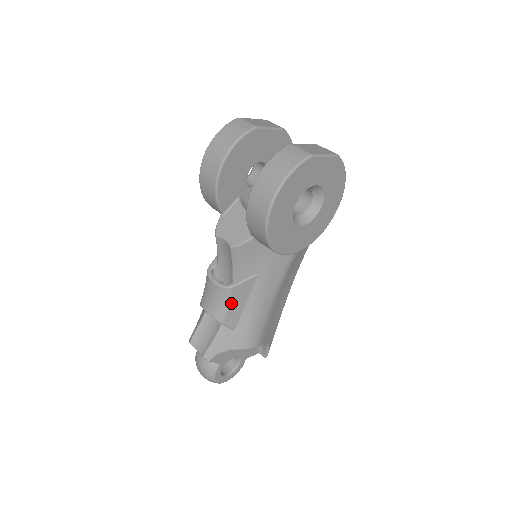
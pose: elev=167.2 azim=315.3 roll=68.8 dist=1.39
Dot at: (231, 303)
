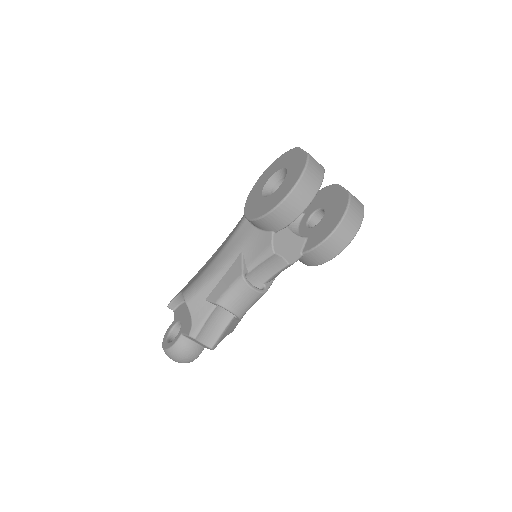
Dot at: (255, 302)
